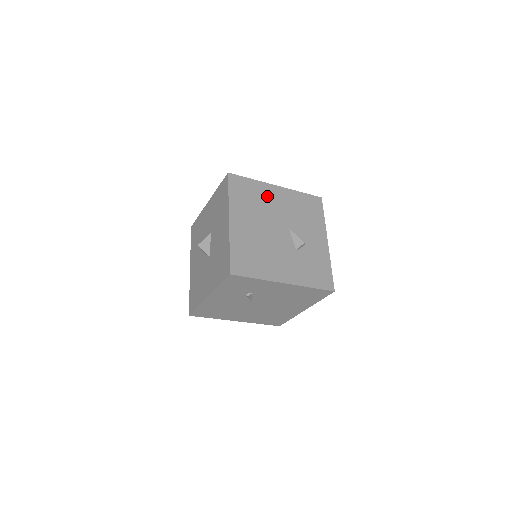
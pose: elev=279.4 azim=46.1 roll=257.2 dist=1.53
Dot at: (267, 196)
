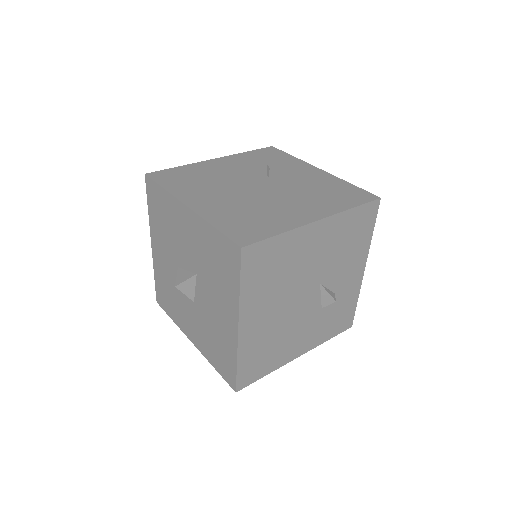
Dot at: (299, 251)
